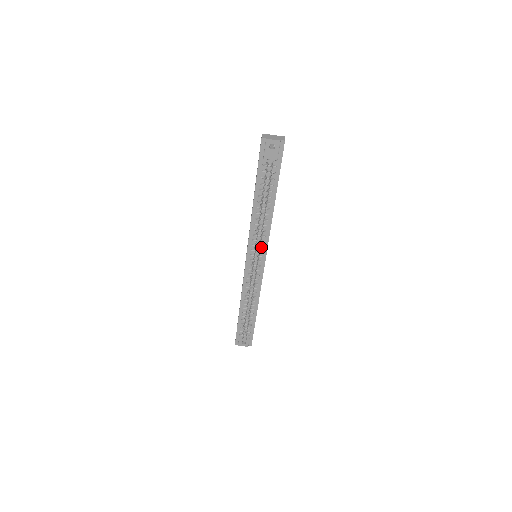
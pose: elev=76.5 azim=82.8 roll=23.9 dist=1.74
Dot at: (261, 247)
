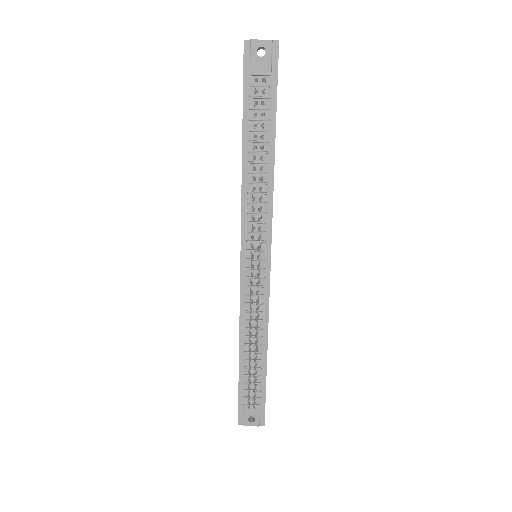
Dot at: (262, 234)
